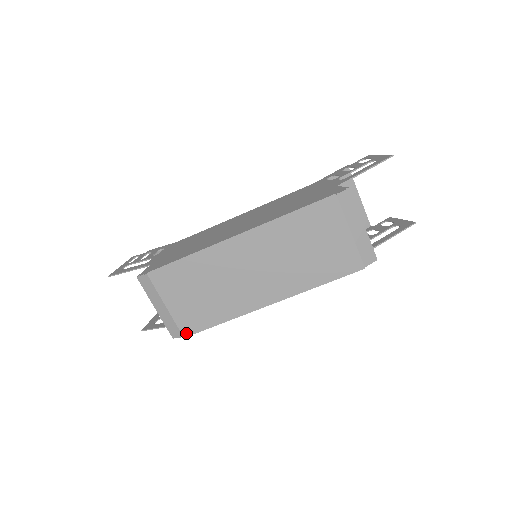
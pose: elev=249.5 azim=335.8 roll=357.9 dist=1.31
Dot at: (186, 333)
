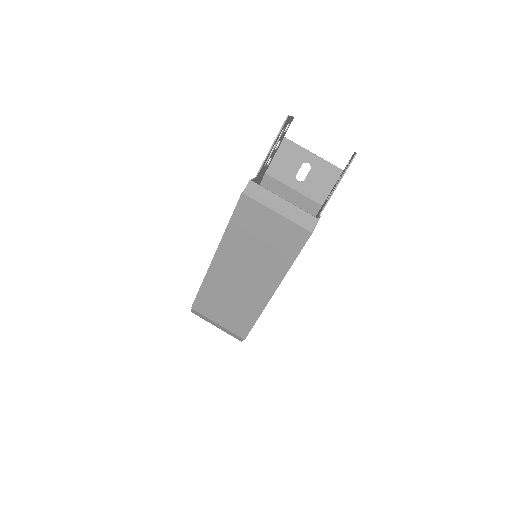
Dot at: (243, 336)
